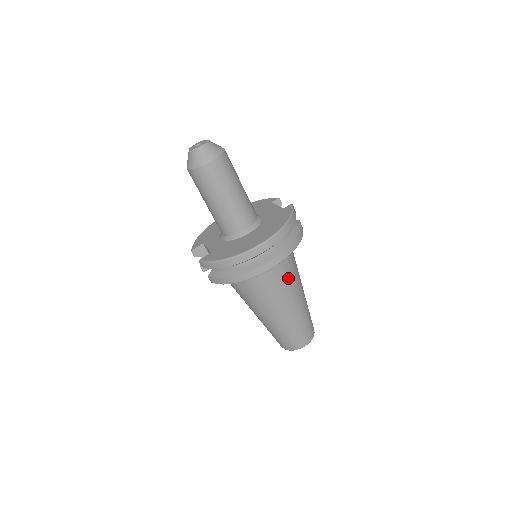
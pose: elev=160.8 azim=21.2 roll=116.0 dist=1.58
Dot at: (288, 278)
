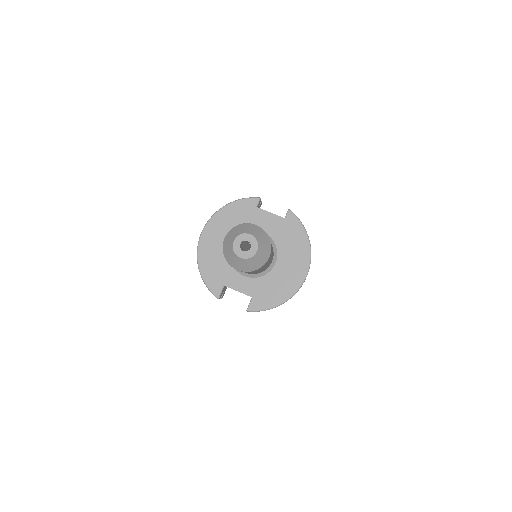
Dot at: occluded
